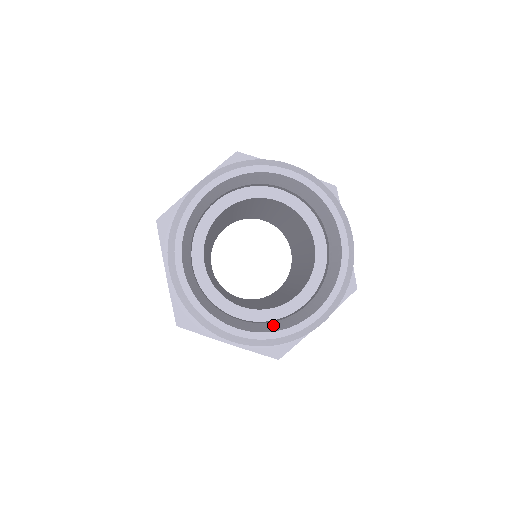
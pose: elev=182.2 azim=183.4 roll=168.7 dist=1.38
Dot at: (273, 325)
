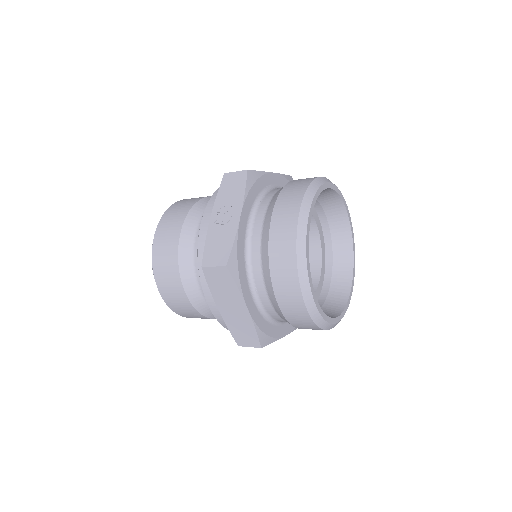
Dot at: occluded
